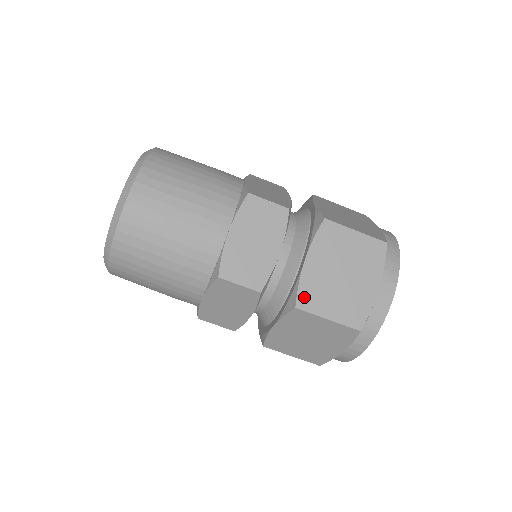
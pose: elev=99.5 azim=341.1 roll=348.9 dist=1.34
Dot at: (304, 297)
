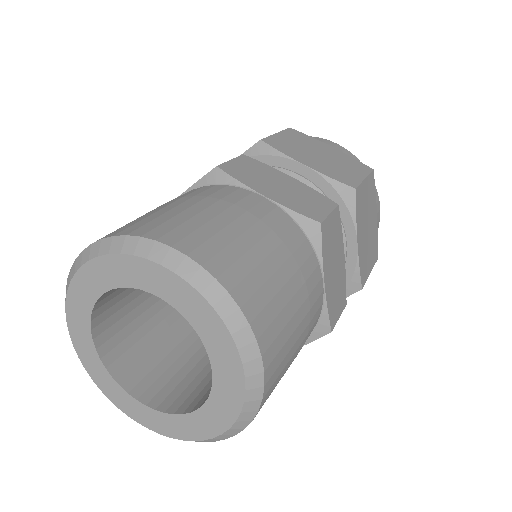
Dot at: (363, 274)
